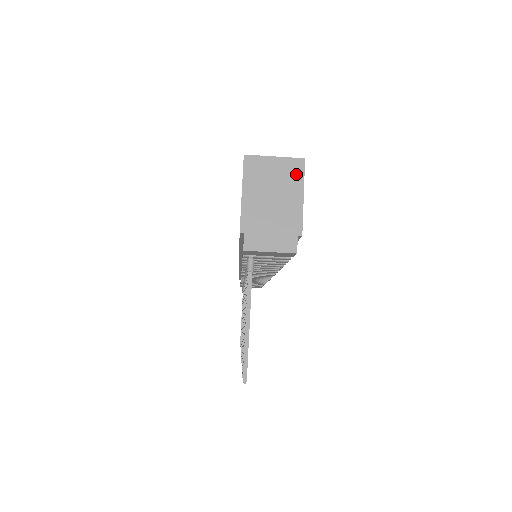
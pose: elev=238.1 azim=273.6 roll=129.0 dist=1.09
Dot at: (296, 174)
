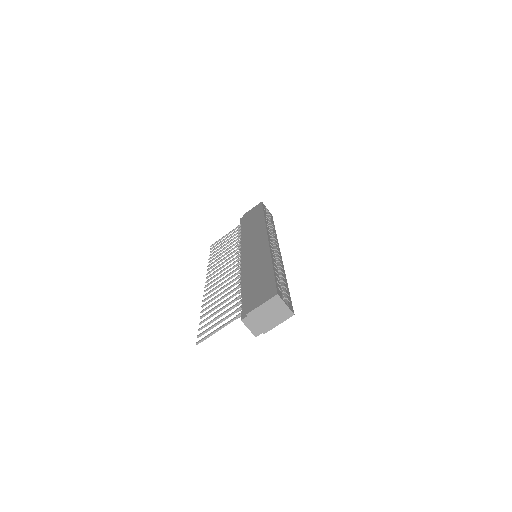
Dot at: (286, 316)
